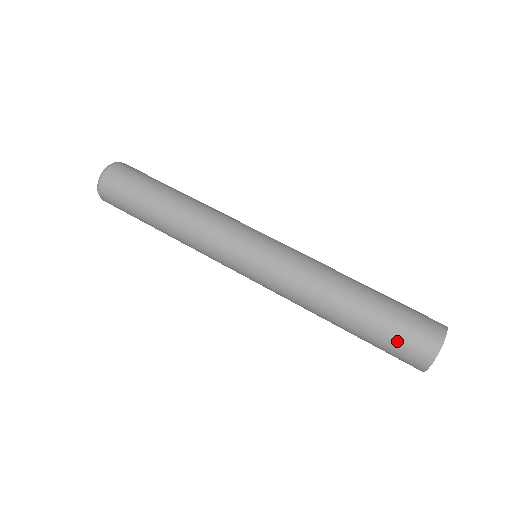
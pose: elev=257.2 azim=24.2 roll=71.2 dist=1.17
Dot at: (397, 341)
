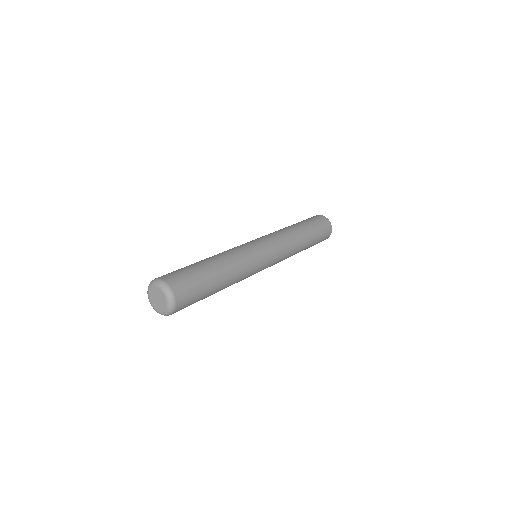
Dot at: occluded
